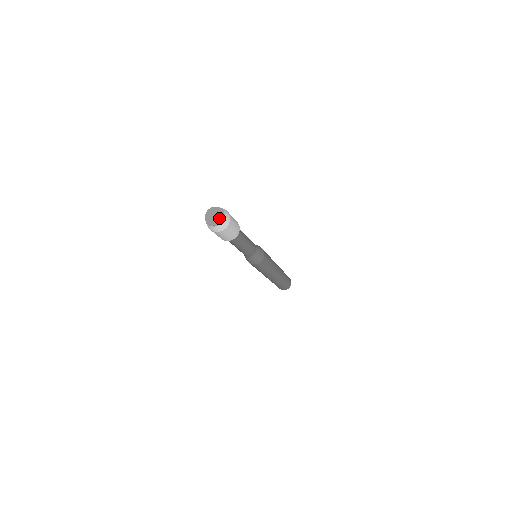
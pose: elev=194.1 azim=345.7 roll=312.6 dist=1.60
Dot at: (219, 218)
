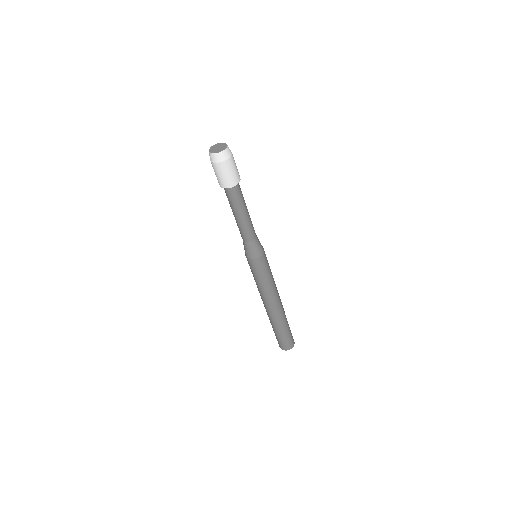
Dot at: (222, 147)
